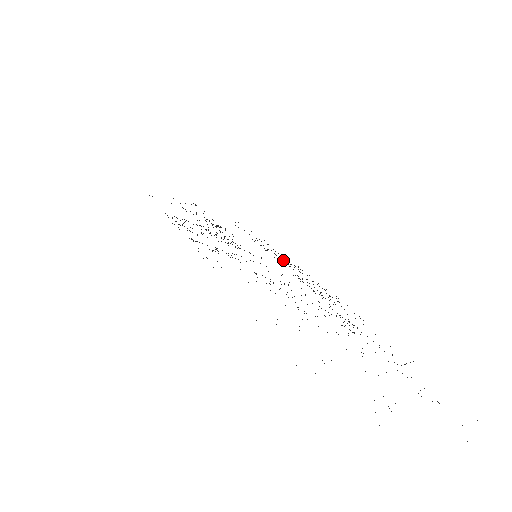
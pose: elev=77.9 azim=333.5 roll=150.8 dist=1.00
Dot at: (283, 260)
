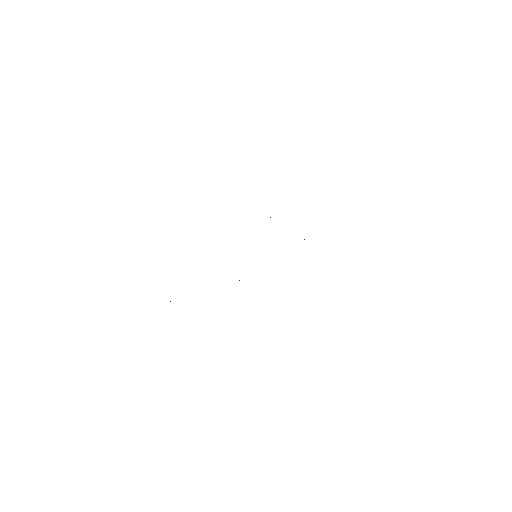
Dot at: occluded
